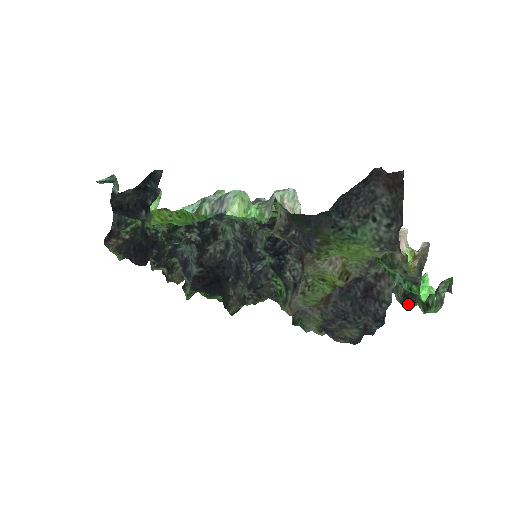
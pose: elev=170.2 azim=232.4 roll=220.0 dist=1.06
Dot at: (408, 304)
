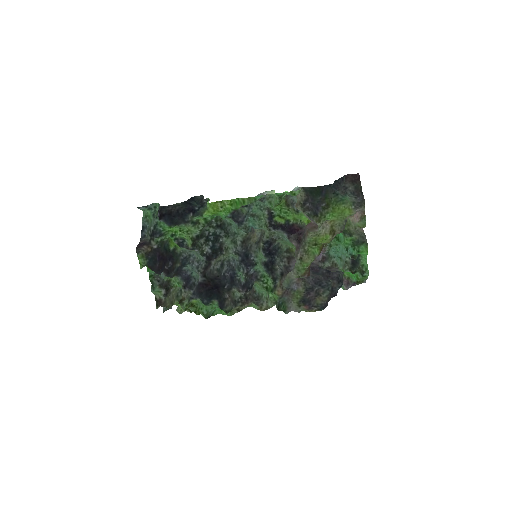
Dot at: (355, 268)
